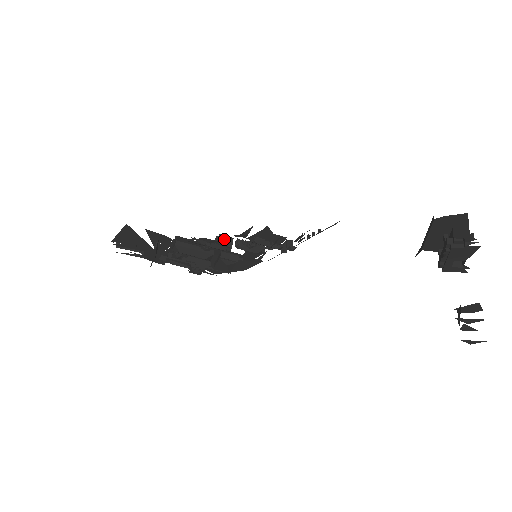
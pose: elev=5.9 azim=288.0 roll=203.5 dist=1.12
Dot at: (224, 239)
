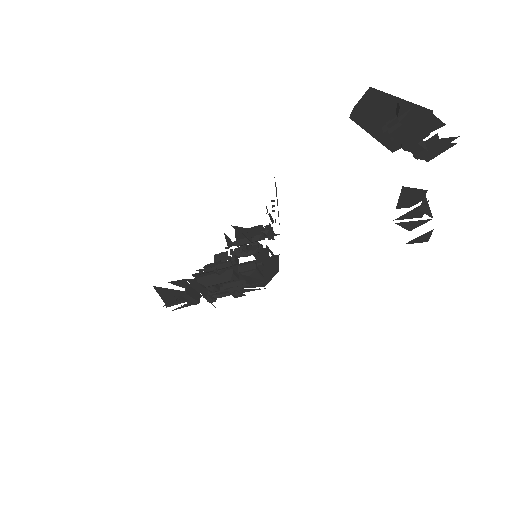
Dot at: (220, 257)
